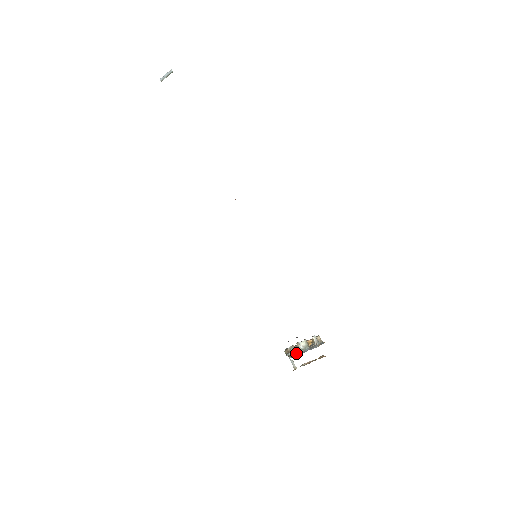
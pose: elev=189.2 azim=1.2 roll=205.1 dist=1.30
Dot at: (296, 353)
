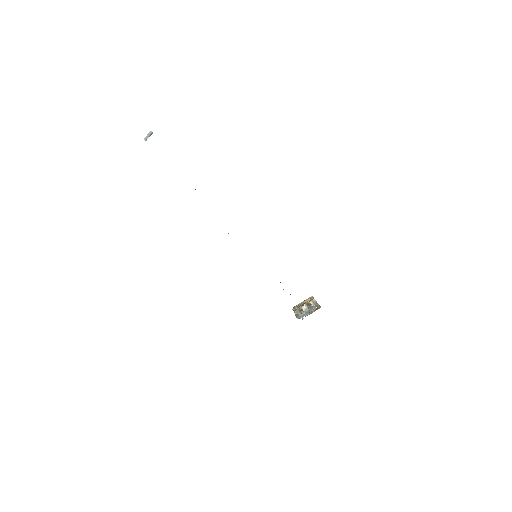
Dot at: (301, 315)
